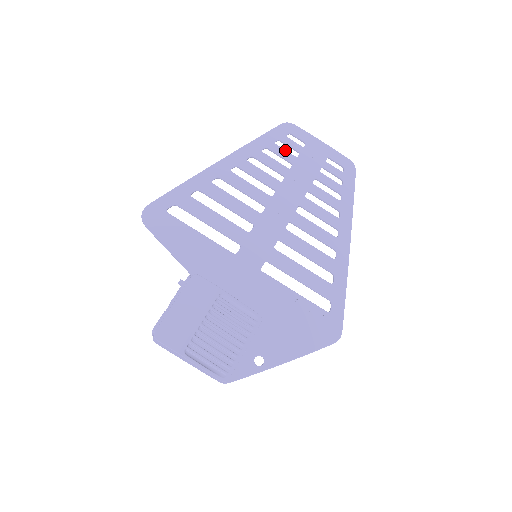
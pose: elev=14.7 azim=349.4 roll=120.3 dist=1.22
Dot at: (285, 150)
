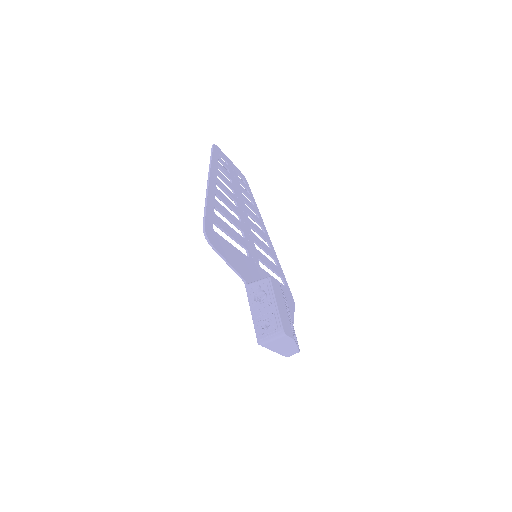
Dot at: (224, 168)
